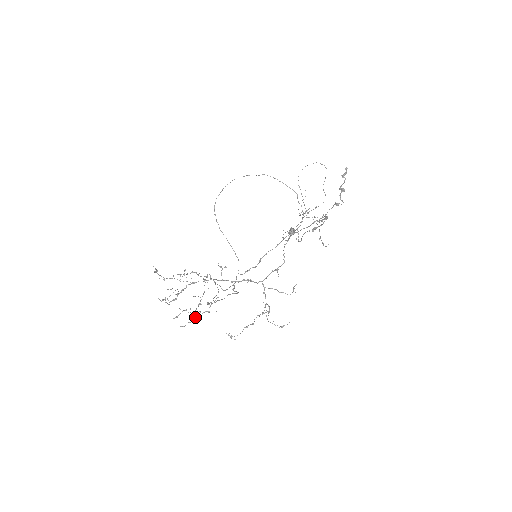
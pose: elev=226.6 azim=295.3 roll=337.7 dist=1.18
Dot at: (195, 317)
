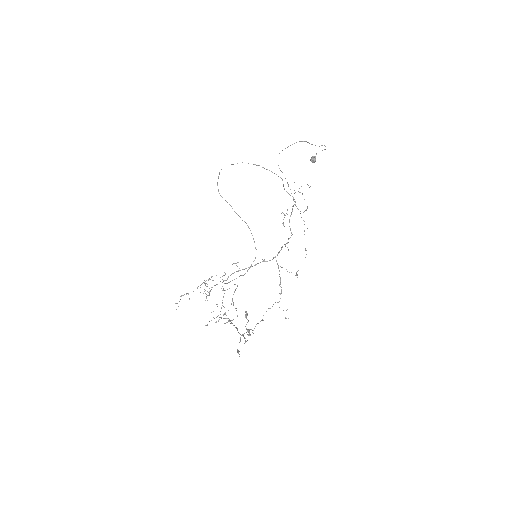
Dot at: occluded
